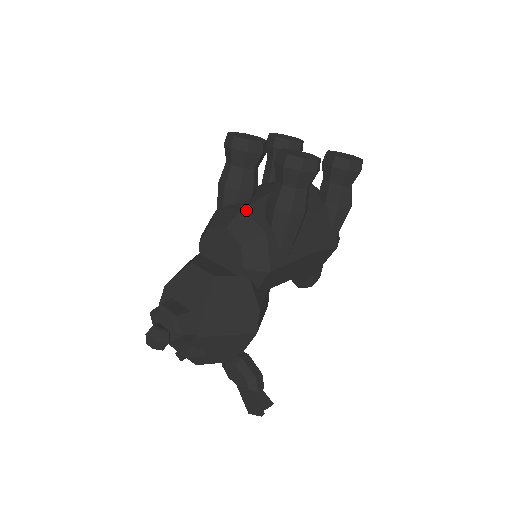
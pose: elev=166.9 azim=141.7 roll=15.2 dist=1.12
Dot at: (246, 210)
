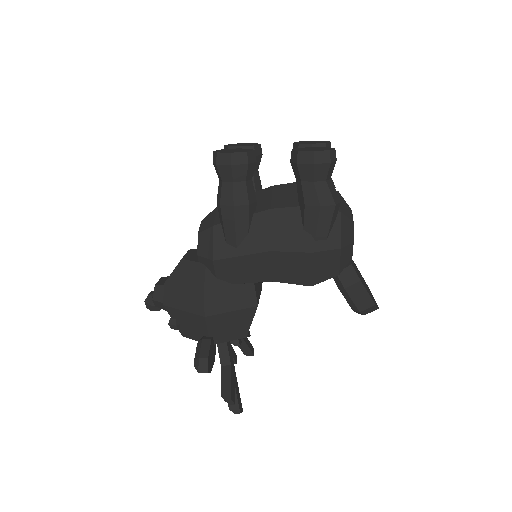
Dot at: occluded
